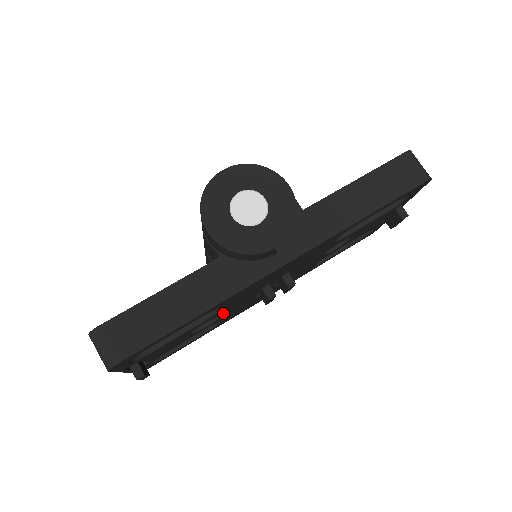
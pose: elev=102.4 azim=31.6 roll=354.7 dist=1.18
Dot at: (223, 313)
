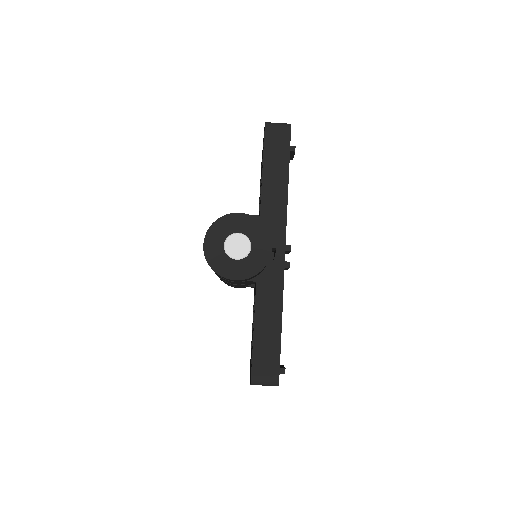
Dot at: occluded
